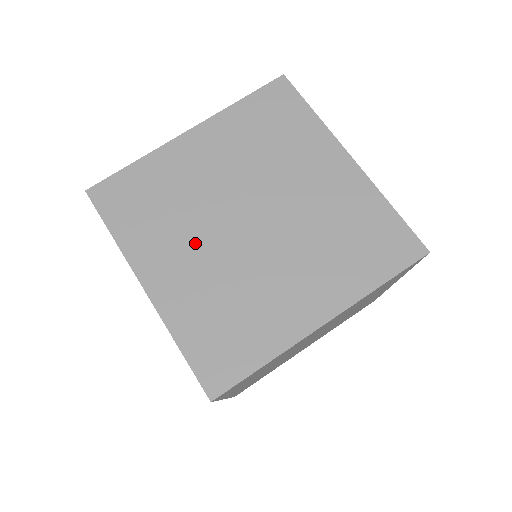
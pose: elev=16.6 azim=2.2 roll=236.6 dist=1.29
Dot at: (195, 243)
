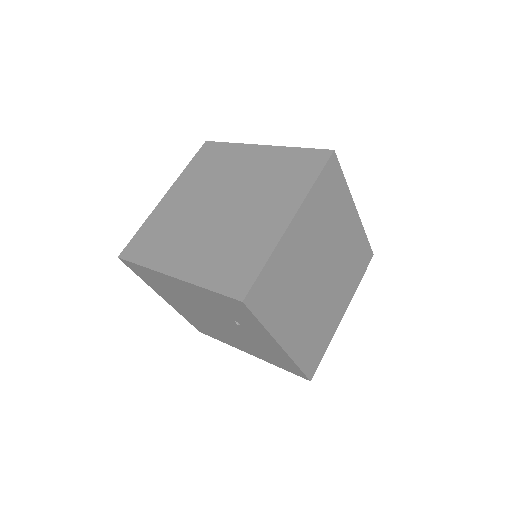
Dot at: (193, 237)
